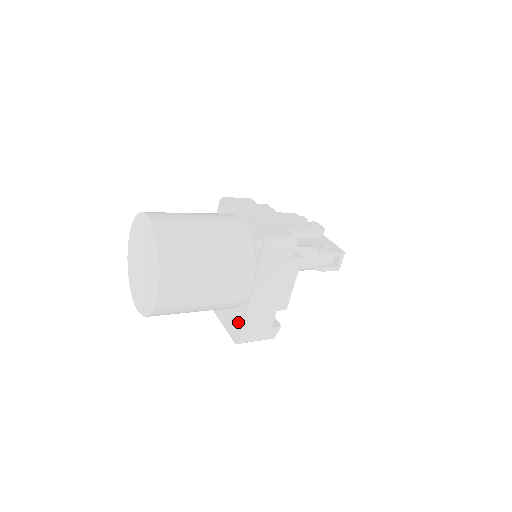
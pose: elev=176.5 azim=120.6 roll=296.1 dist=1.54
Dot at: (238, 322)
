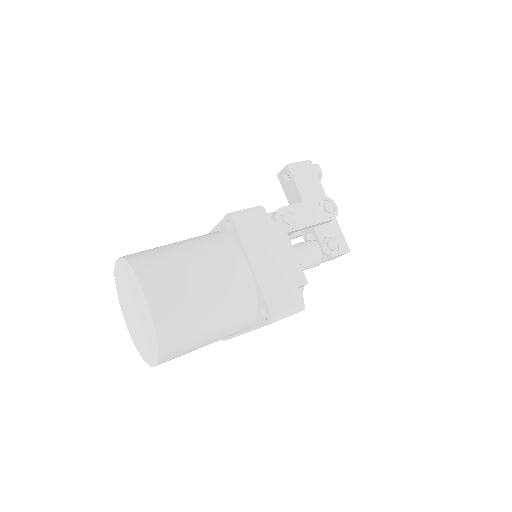
Dot at: occluded
